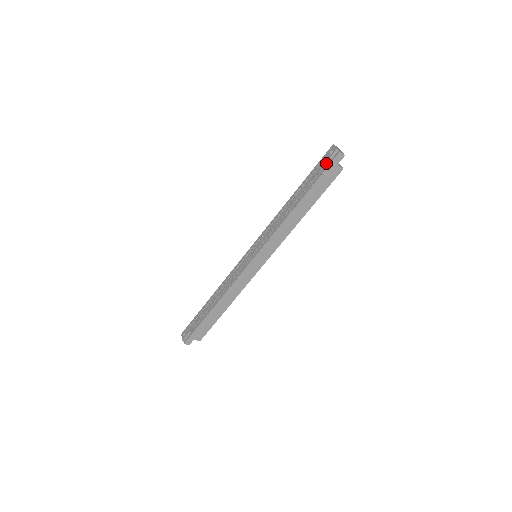
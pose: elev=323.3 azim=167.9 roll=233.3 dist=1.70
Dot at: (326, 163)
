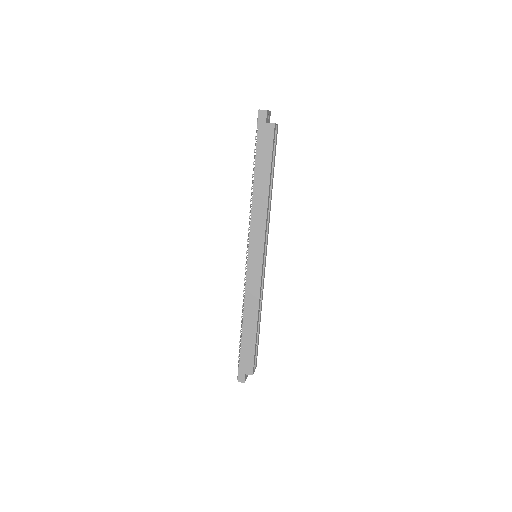
Dot at: (257, 128)
